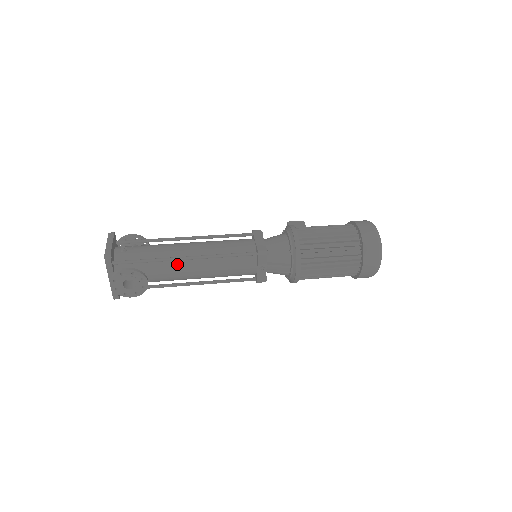
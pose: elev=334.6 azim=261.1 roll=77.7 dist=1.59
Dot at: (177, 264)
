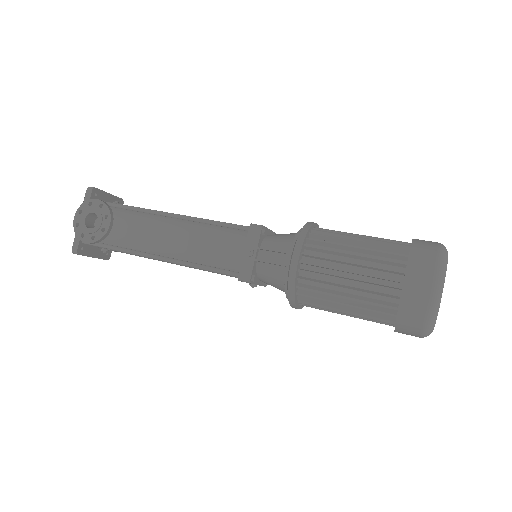
Dot at: (154, 221)
